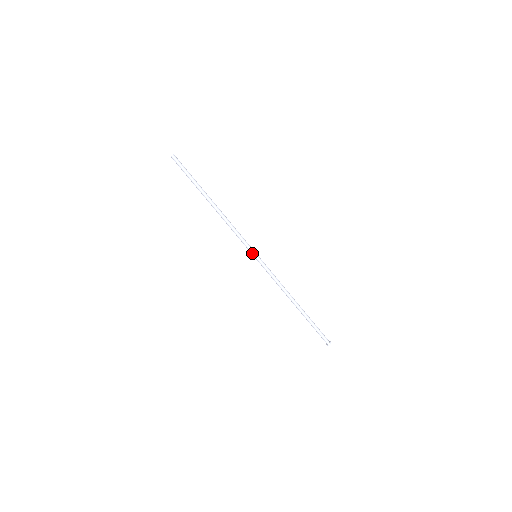
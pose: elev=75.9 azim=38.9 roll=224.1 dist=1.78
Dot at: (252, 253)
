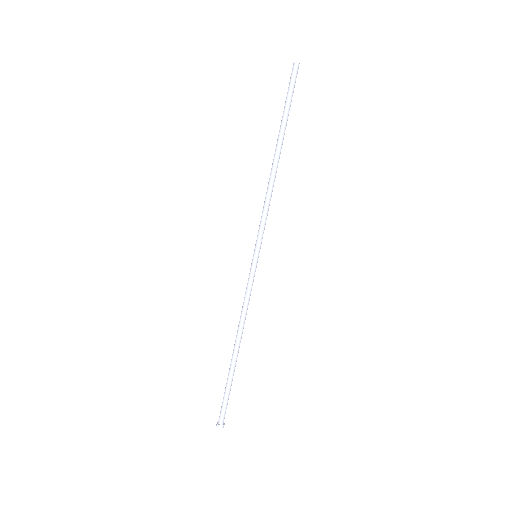
Dot at: (258, 249)
